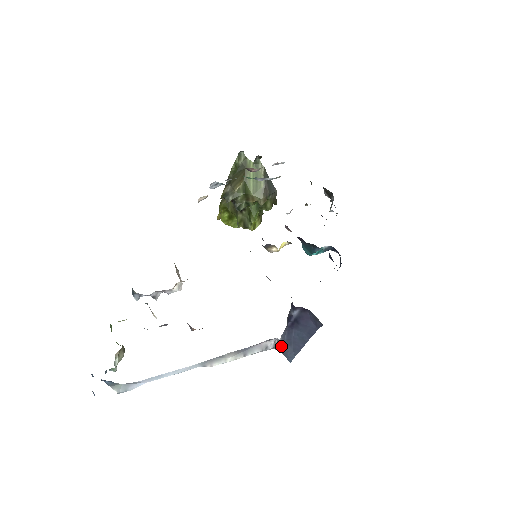
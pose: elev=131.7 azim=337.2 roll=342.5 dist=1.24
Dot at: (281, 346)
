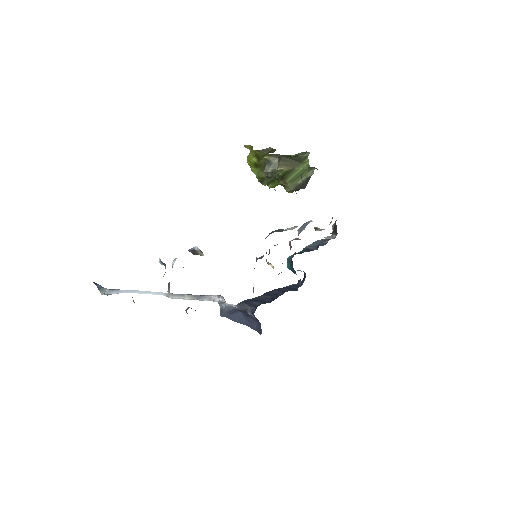
Dot at: (223, 305)
